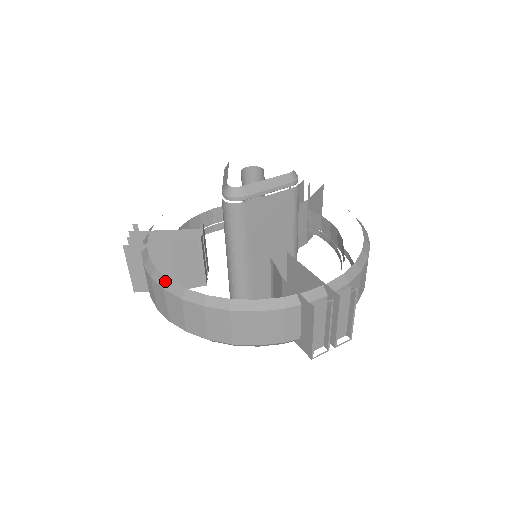
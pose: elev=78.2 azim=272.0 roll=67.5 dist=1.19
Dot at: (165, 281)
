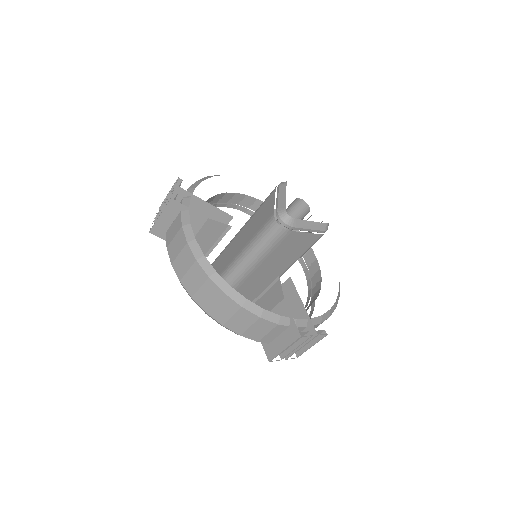
Dot at: (200, 255)
